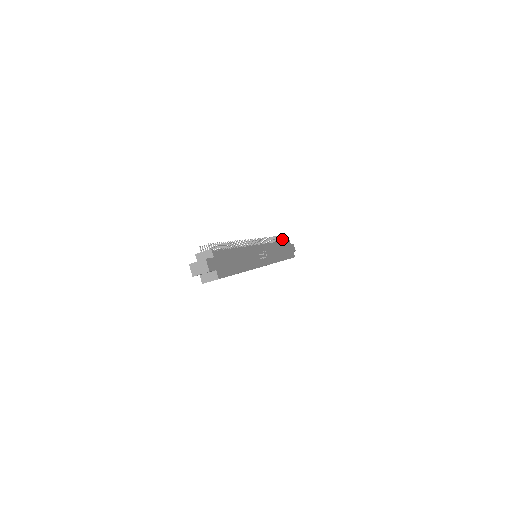
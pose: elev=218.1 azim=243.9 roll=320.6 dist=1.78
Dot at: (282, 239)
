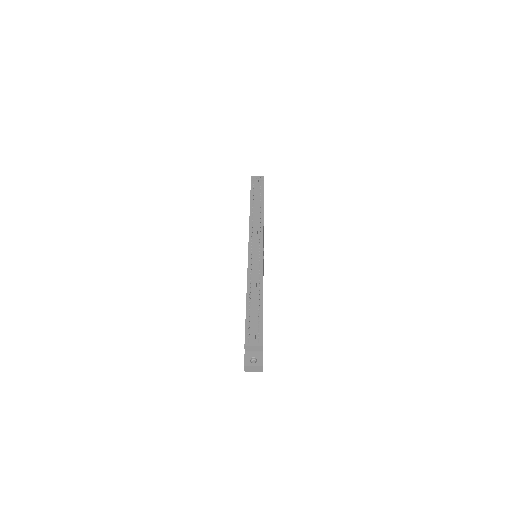
Dot at: (260, 187)
